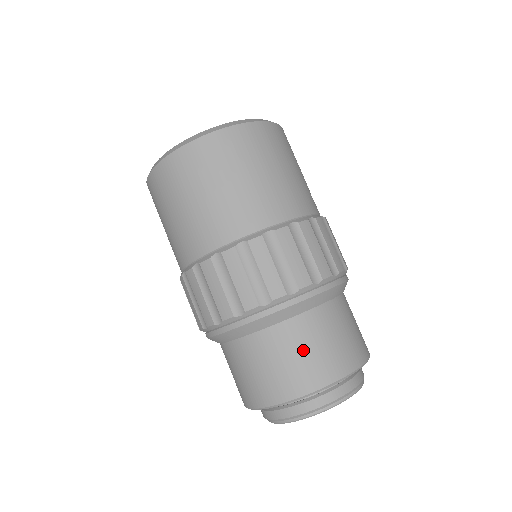
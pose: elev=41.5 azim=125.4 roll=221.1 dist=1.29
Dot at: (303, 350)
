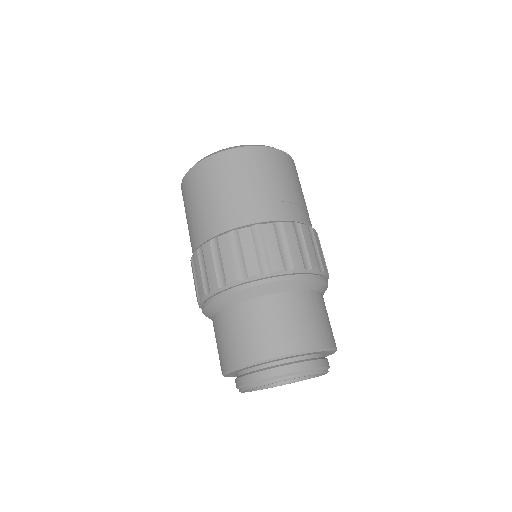
Dot at: (233, 333)
